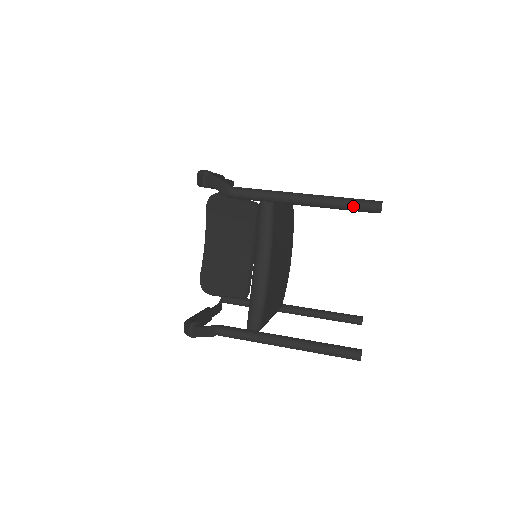
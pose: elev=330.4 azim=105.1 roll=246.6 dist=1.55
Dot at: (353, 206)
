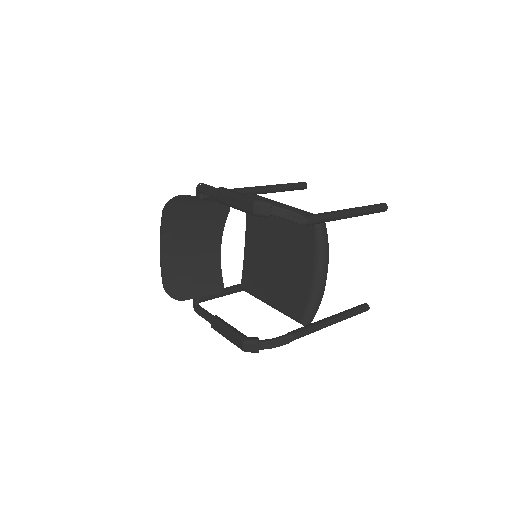
Dot at: (375, 212)
